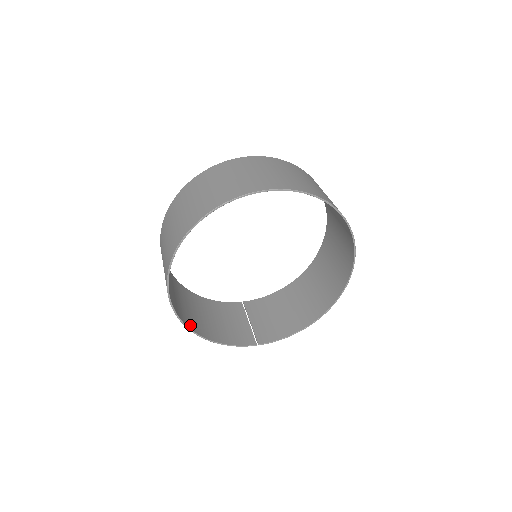
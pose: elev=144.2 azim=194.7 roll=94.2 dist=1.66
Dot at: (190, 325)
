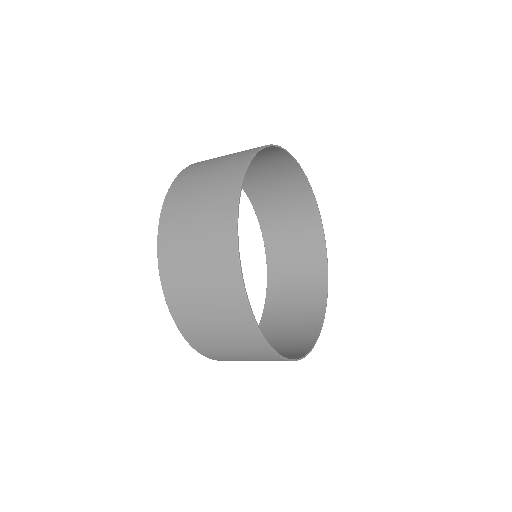
Dot at: (257, 338)
